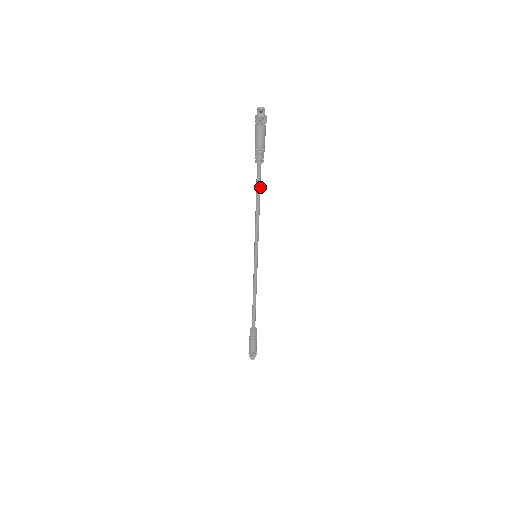
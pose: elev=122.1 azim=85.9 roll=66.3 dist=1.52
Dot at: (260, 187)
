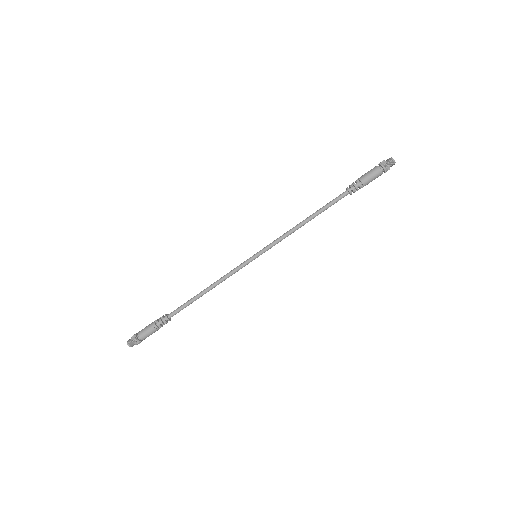
Dot at: occluded
